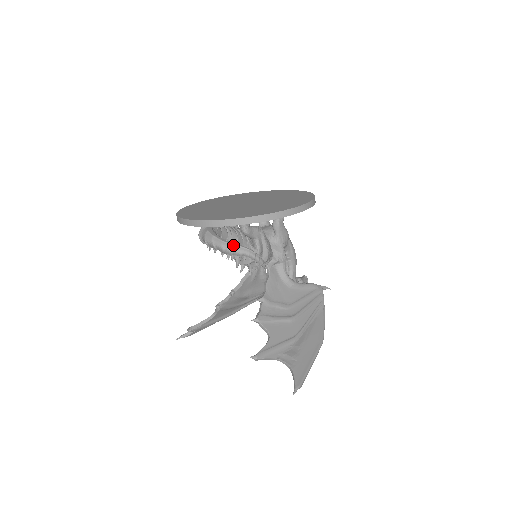
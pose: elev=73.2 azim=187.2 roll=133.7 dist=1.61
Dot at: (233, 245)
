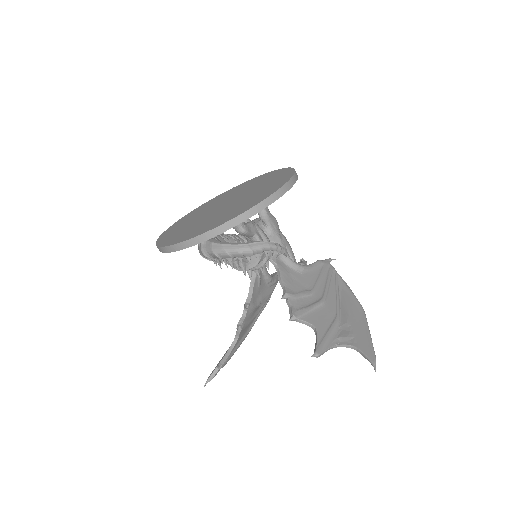
Dot at: (249, 244)
